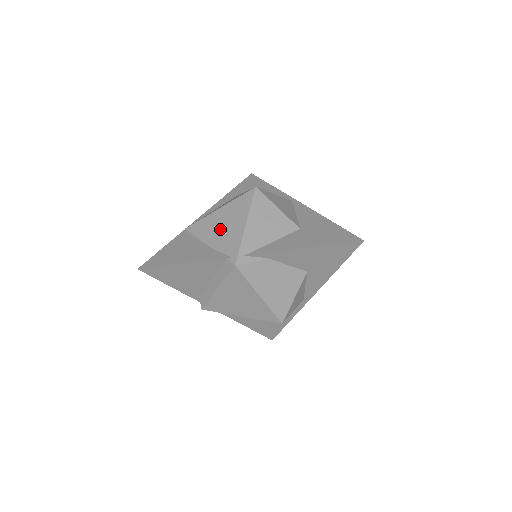
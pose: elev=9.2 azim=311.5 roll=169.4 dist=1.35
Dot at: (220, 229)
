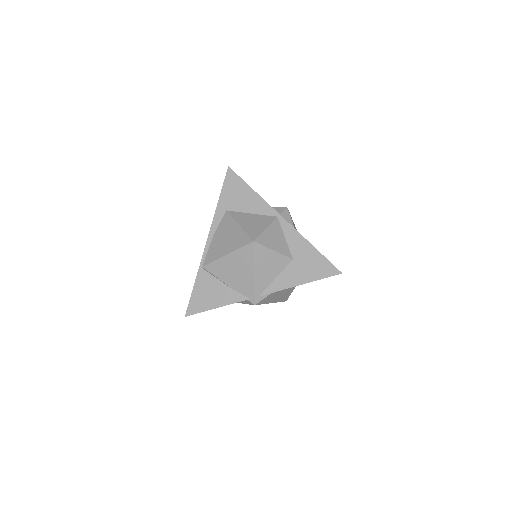
Dot at: (233, 274)
